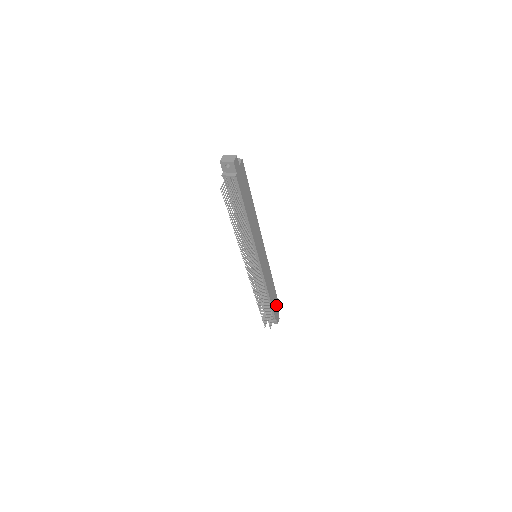
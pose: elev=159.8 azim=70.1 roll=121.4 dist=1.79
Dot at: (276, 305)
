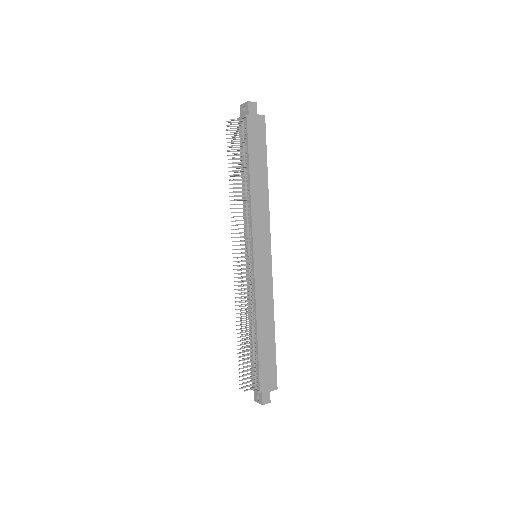
Dot at: (270, 370)
